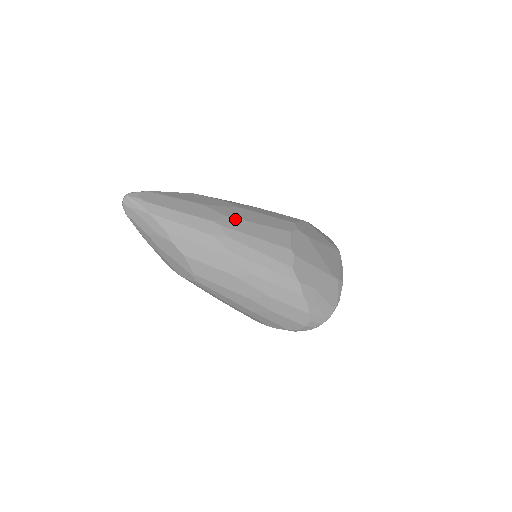
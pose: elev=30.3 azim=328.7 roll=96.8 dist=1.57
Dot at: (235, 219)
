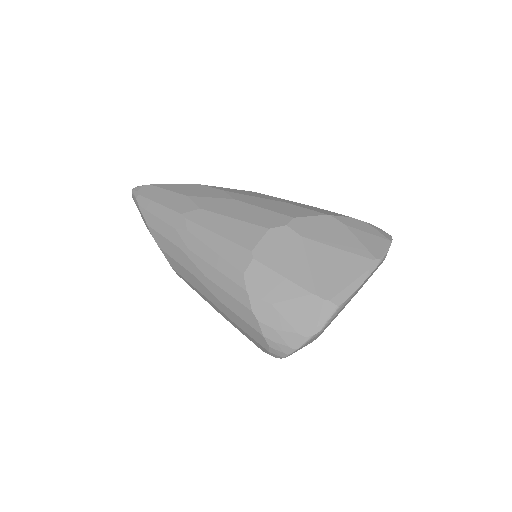
Dot at: (207, 212)
